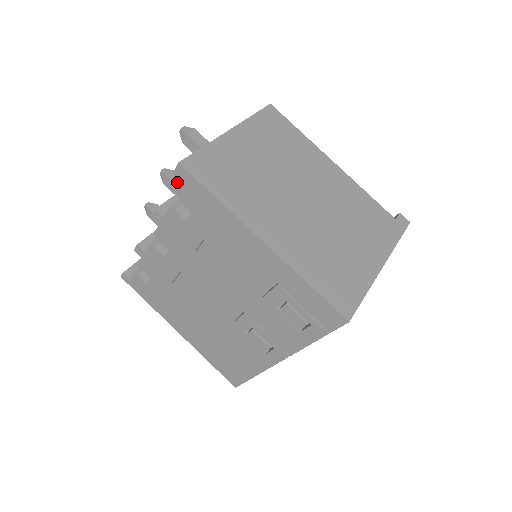
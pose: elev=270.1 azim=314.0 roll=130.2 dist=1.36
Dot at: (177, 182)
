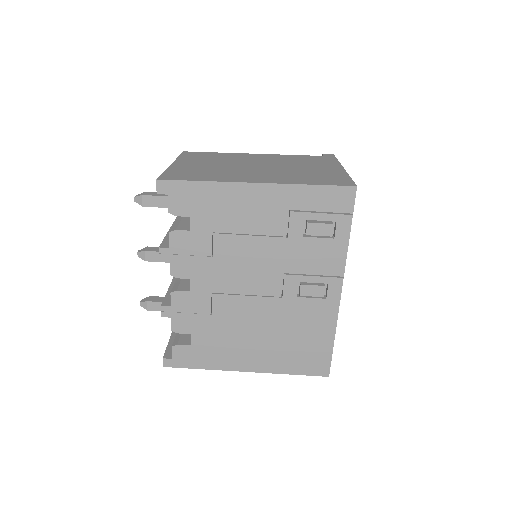
Dot at: (156, 250)
